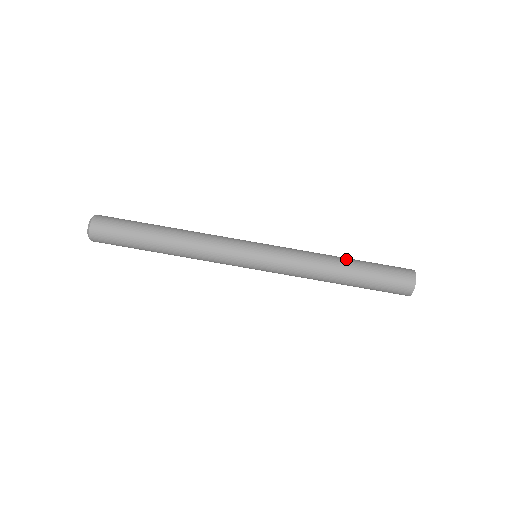
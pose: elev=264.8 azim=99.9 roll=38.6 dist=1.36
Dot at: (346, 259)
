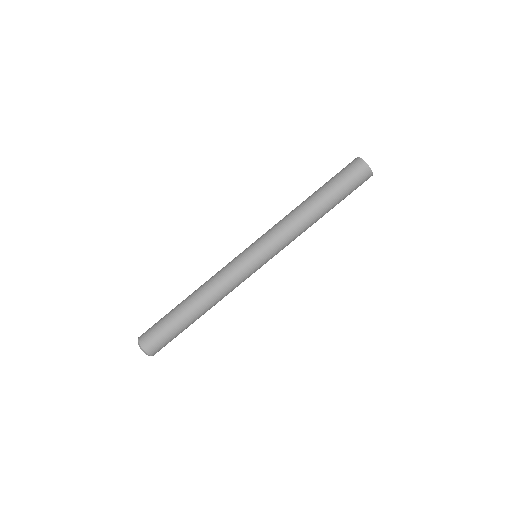
Dot at: occluded
